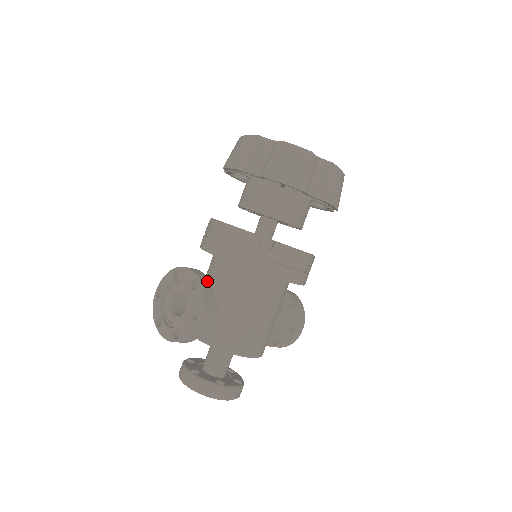
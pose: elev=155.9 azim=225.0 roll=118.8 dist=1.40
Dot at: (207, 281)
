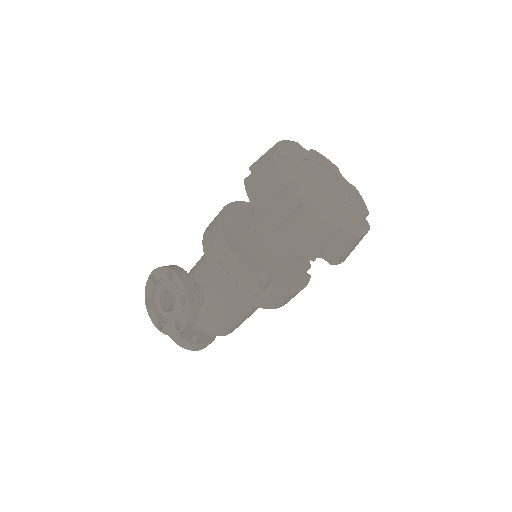
Dot at: (195, 298)
